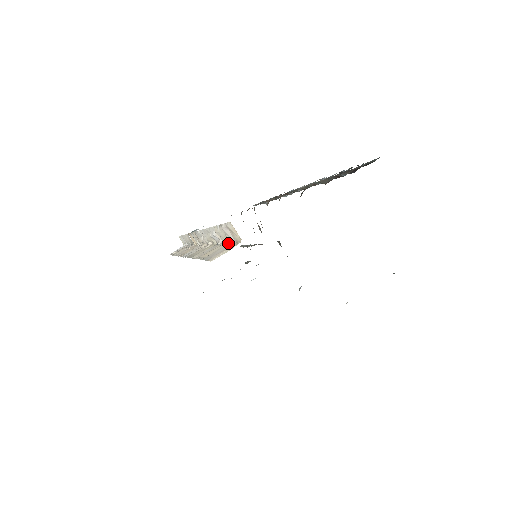
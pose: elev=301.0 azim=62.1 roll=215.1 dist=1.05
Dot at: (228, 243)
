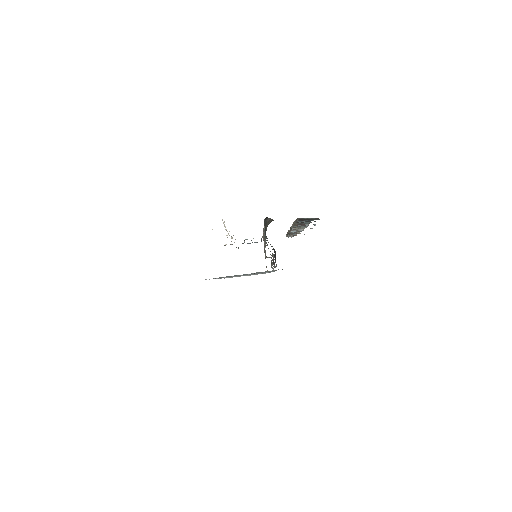
Dot at: occluded
